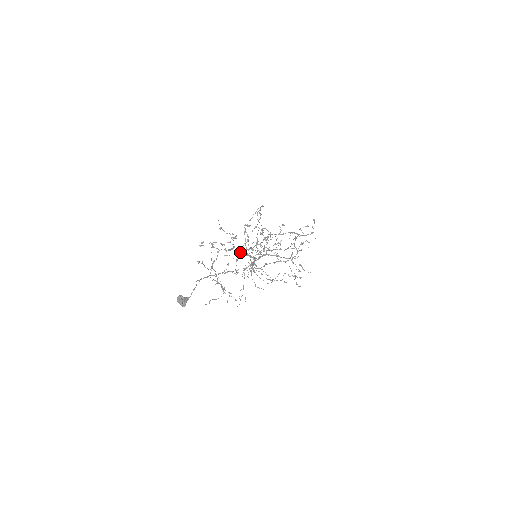
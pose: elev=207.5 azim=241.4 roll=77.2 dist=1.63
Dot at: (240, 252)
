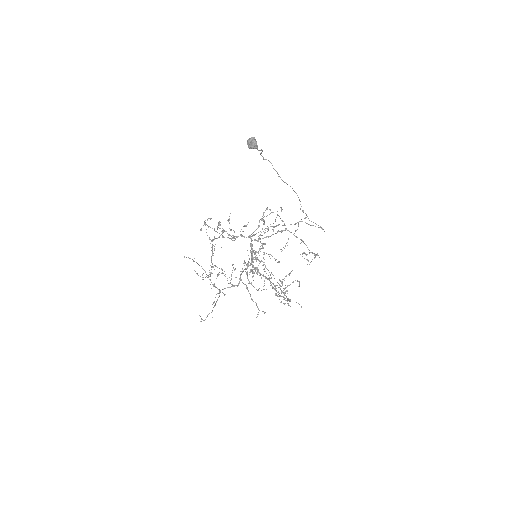
Dot at: occluded
